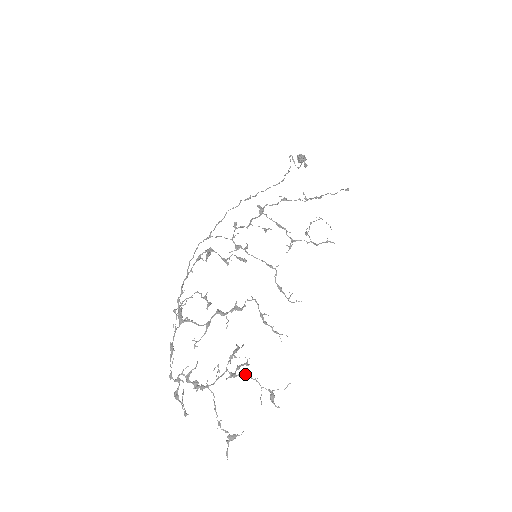
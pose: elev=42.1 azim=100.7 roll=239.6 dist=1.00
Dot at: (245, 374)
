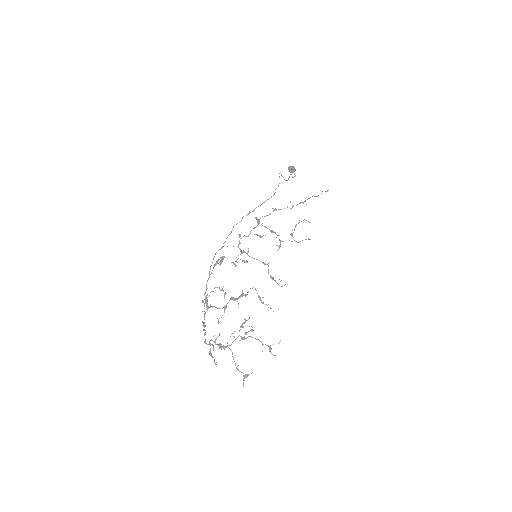
Dot at: occluded
